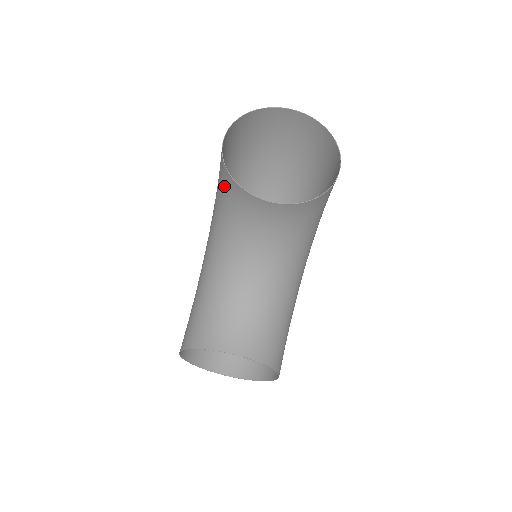
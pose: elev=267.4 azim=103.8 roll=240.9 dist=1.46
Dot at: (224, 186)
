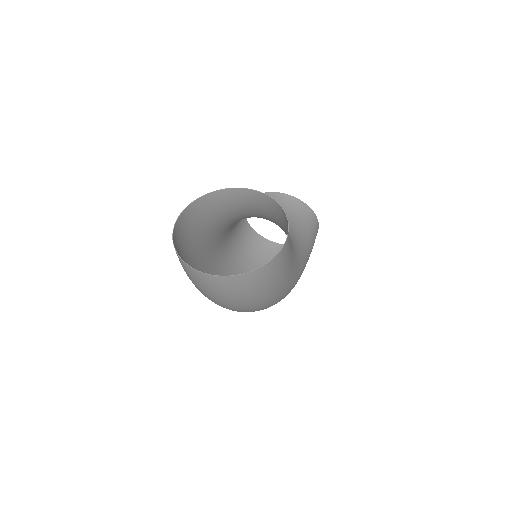
Dot at: occluded
